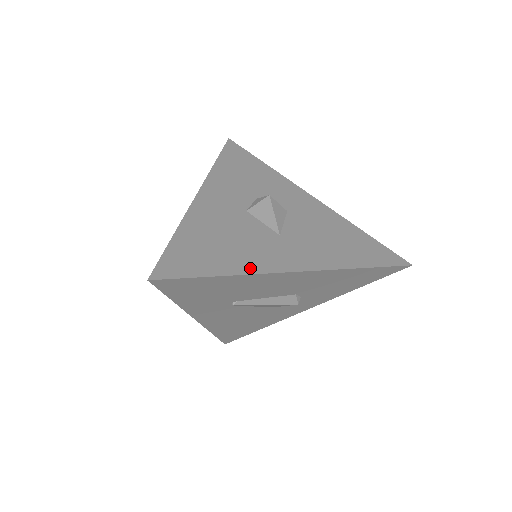
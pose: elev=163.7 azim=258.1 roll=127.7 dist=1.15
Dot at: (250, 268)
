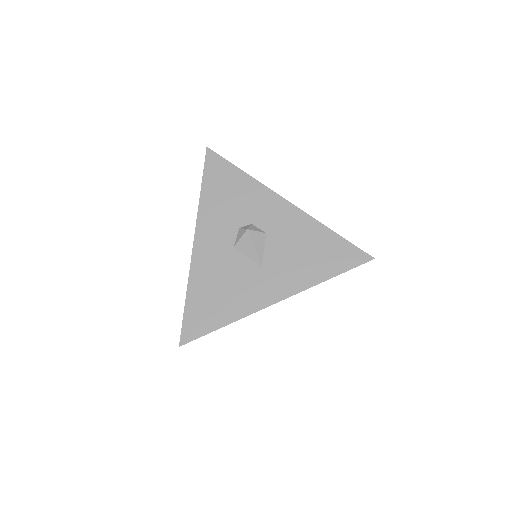
Dot at: (242, 312)
